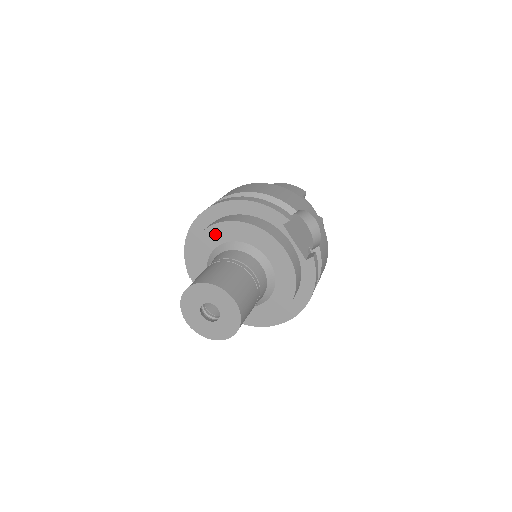
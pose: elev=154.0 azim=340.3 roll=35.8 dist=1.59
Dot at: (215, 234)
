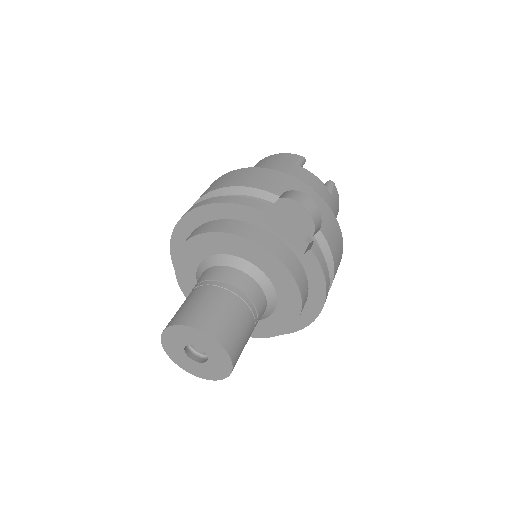
Dot at: (191, 251)
